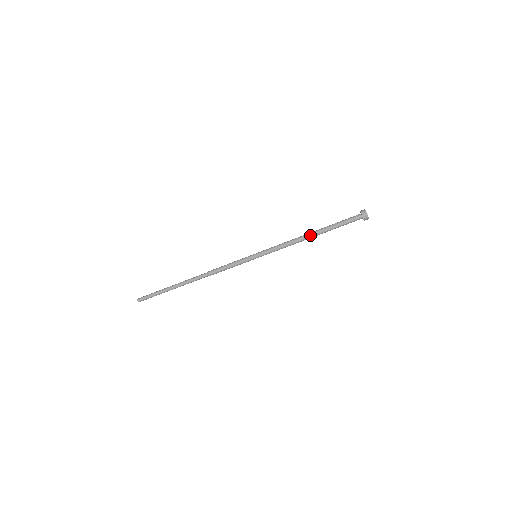
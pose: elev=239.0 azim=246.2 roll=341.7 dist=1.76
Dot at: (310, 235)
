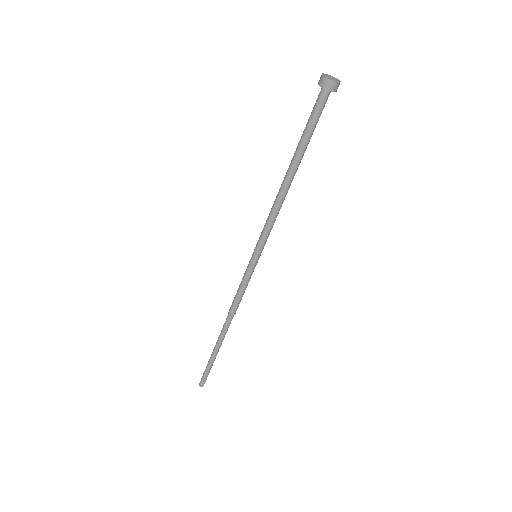
Dot at: (291, 180)
